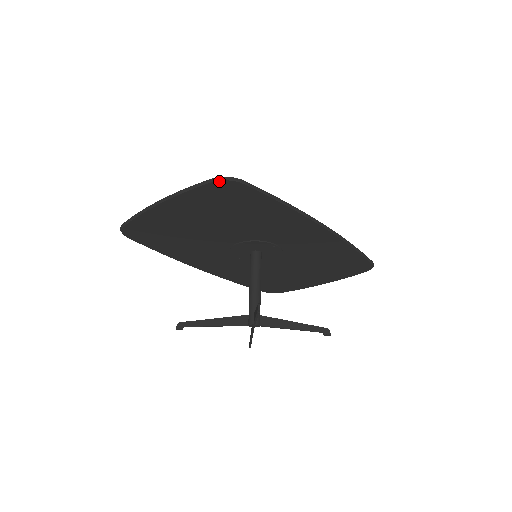
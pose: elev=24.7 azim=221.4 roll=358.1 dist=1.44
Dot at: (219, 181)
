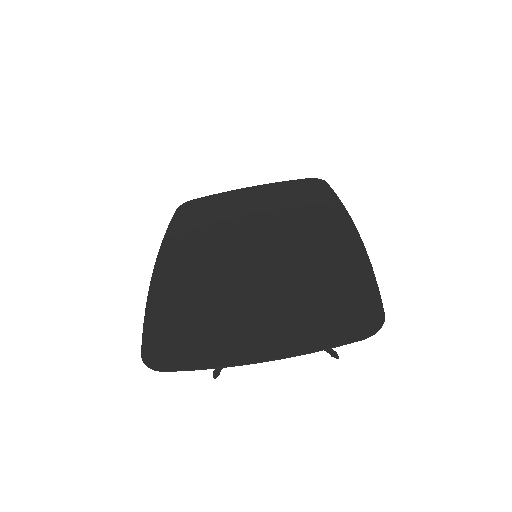
Dot at: (369, 335)
